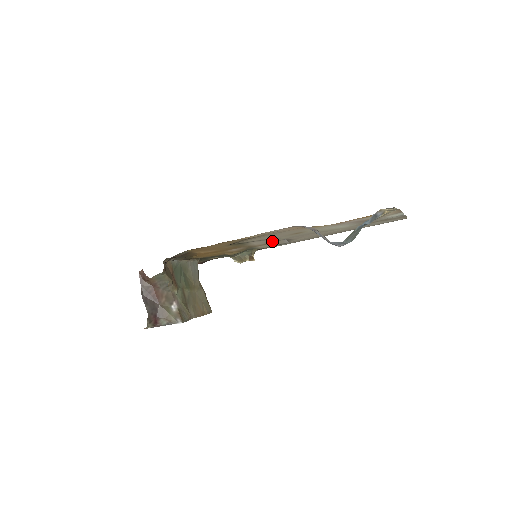
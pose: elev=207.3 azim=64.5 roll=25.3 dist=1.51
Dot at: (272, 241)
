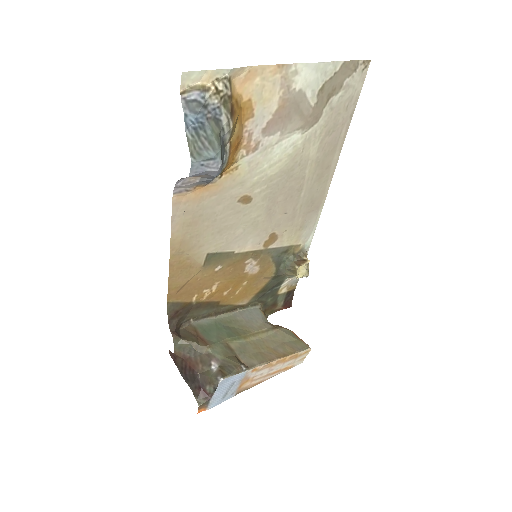
Dot at: (262, 228)
